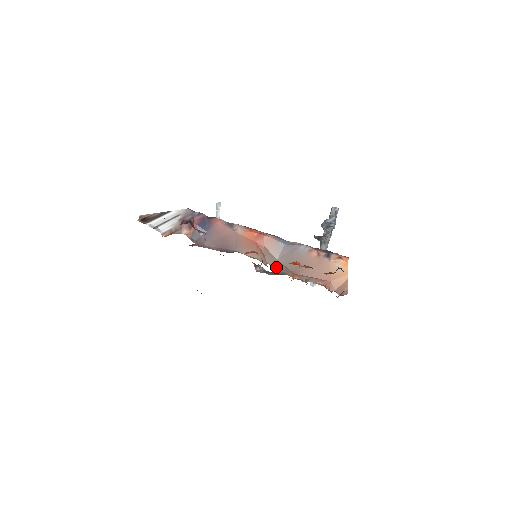
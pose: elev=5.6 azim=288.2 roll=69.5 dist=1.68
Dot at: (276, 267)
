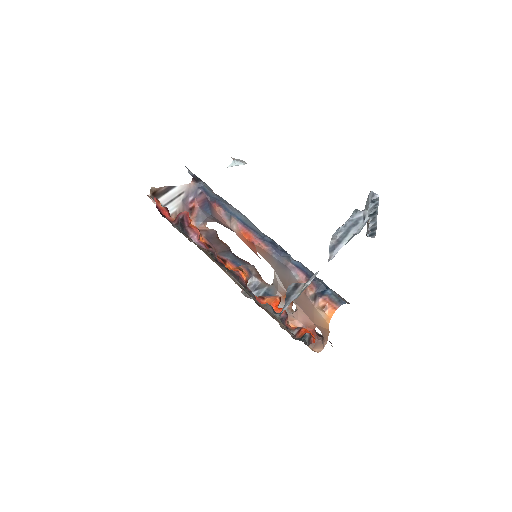
Dot at: occluded
